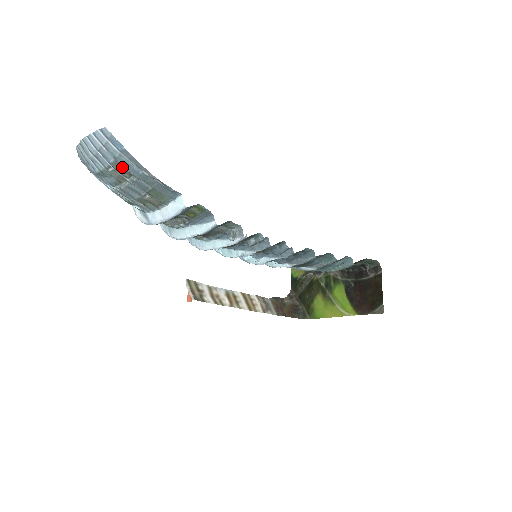
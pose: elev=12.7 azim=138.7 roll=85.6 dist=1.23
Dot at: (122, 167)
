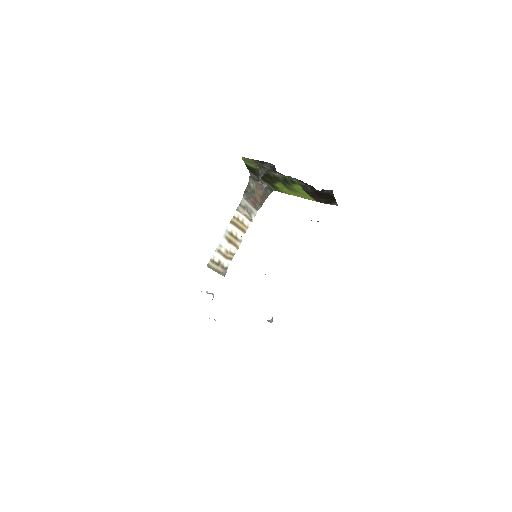
Dot at: occluded
